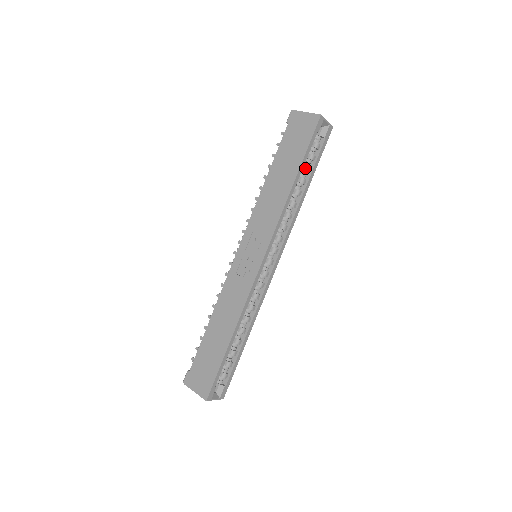
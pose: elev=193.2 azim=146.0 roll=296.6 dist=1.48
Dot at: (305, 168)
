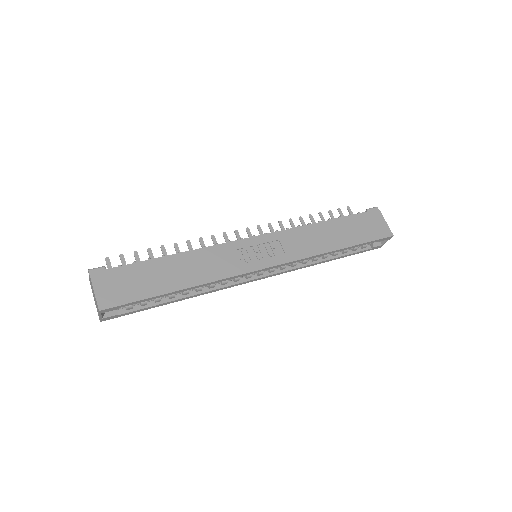
Dot at: occluded
